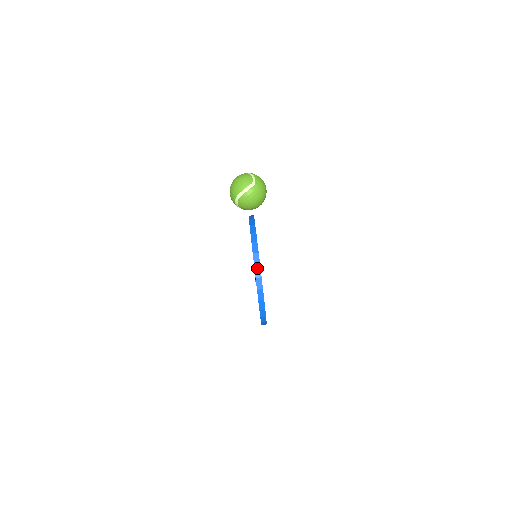
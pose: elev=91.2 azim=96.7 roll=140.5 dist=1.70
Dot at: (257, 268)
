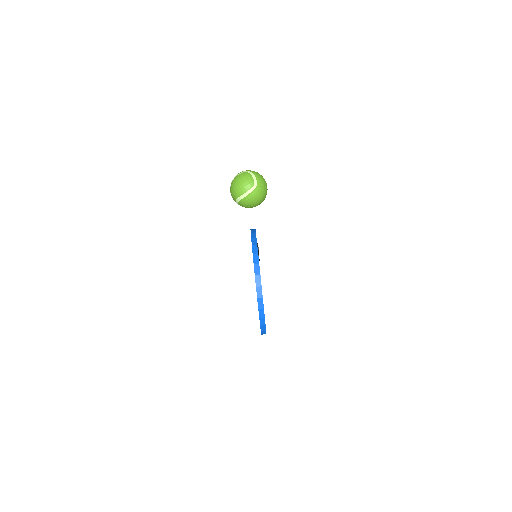
Dot at: (260, 300)
